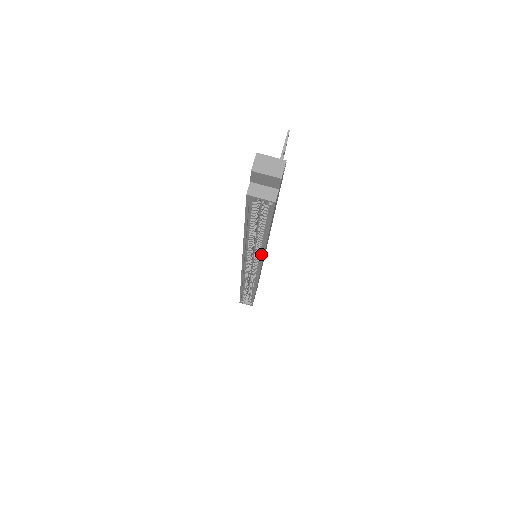
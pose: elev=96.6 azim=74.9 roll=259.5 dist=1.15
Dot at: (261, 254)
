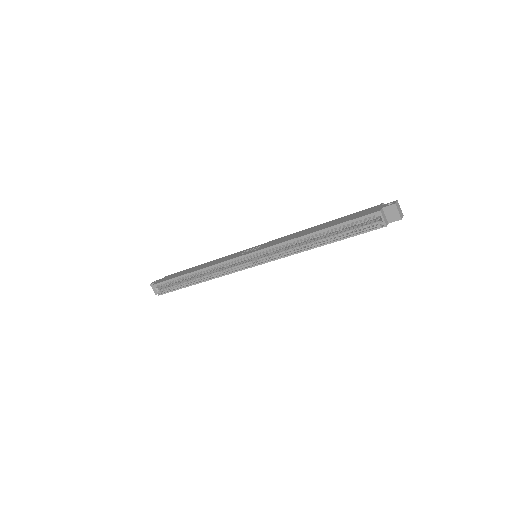
Dot at: (292, 252)
